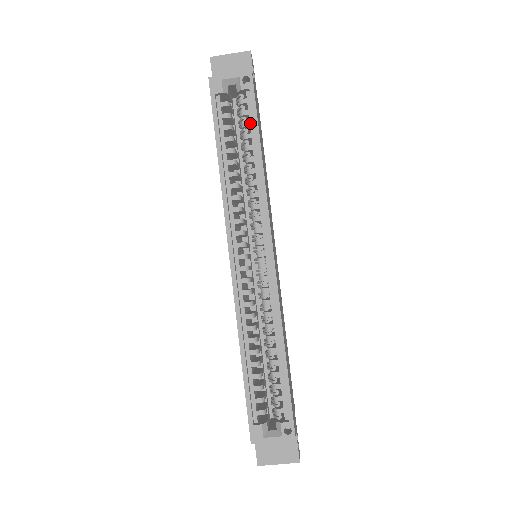
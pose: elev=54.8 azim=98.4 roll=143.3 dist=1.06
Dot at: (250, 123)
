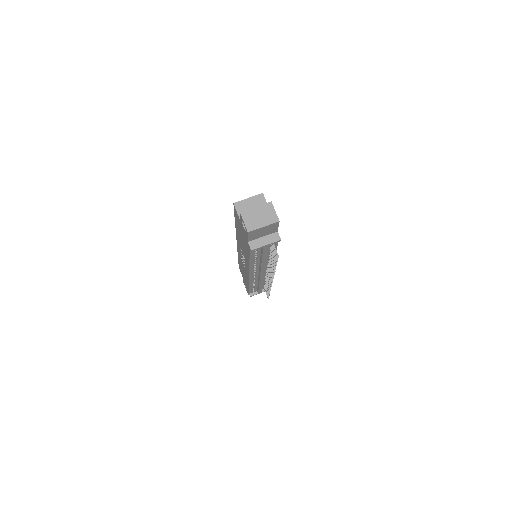
Dot at: occluded
